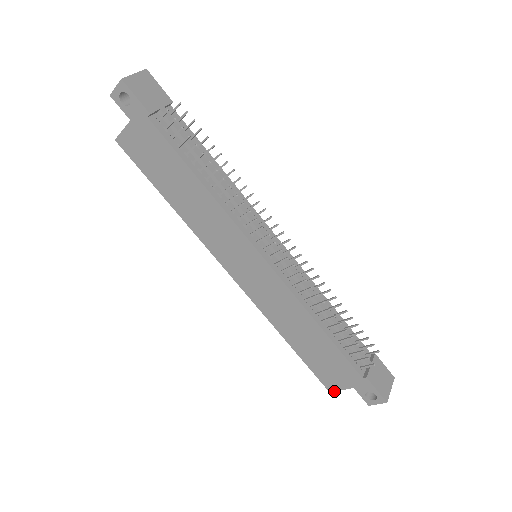
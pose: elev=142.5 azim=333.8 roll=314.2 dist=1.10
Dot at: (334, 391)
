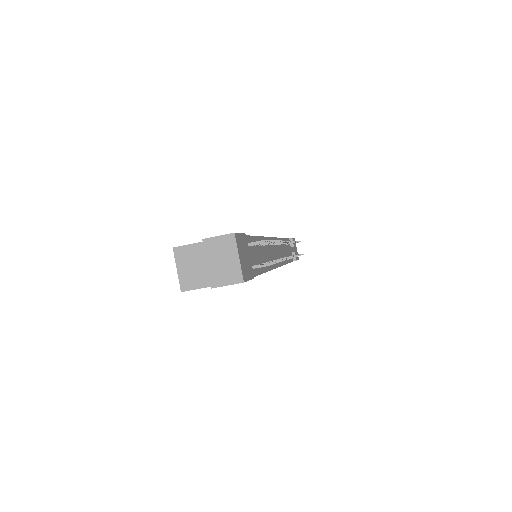
Dot at: occluded
